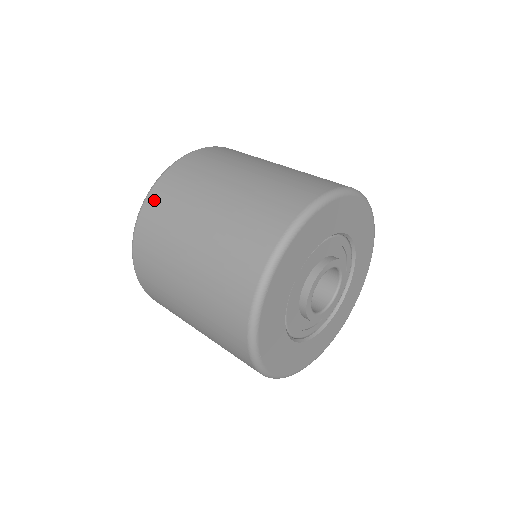
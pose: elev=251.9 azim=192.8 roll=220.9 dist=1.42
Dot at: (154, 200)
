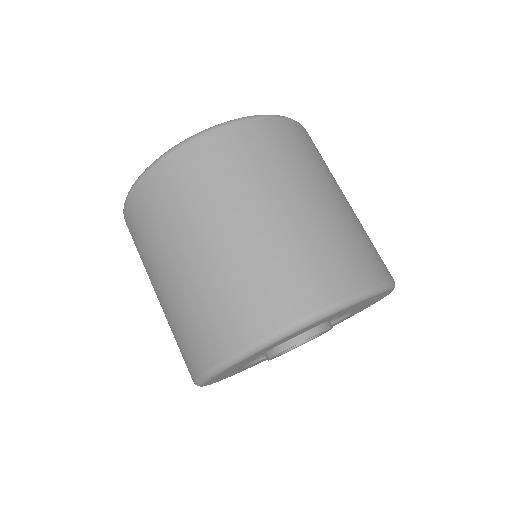
Dot at: (132, 209)
